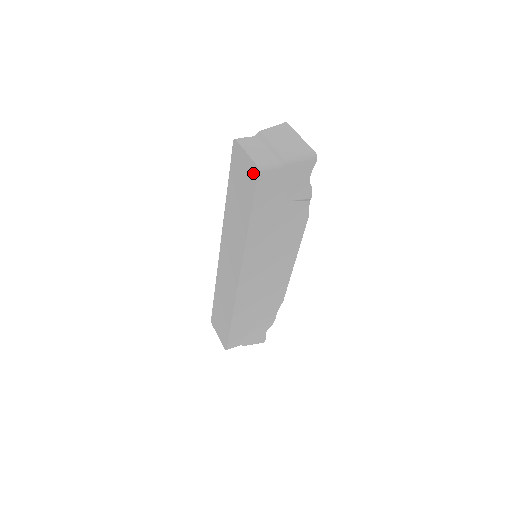
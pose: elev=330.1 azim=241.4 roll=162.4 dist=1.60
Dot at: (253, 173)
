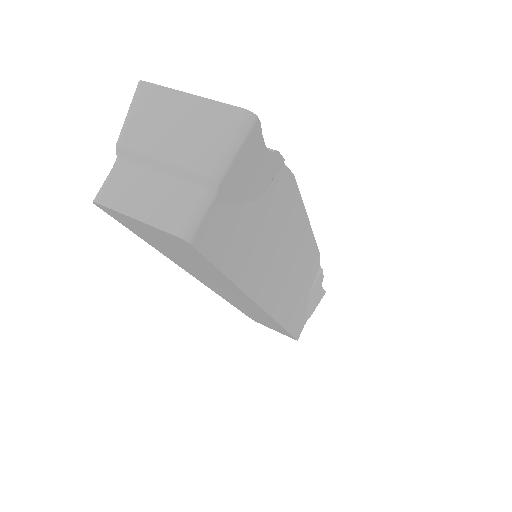
Dot at: (180, 243)
